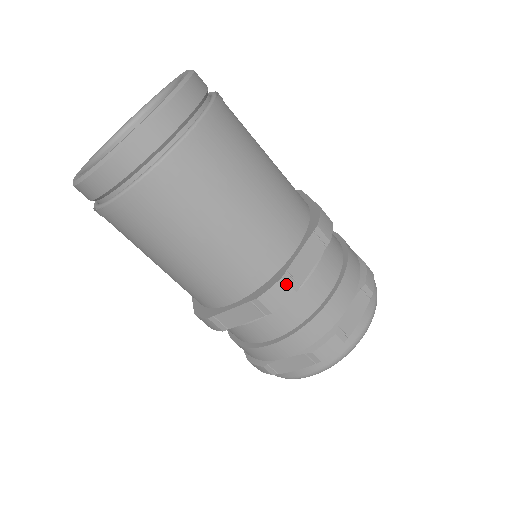
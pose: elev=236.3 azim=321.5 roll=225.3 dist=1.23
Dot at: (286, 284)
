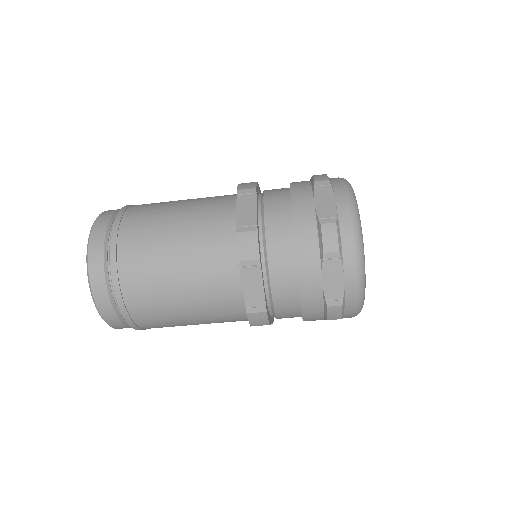
Dot at: (244, 233)
